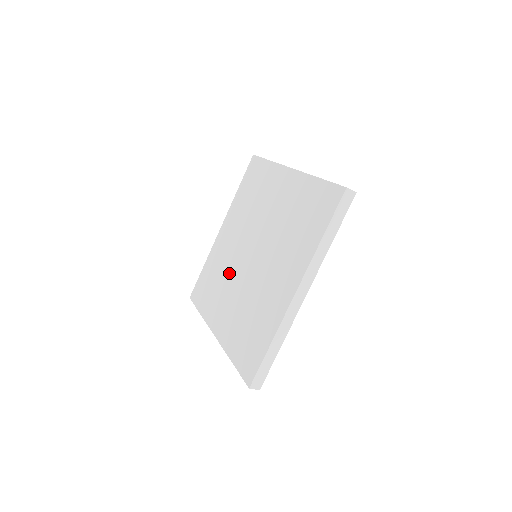
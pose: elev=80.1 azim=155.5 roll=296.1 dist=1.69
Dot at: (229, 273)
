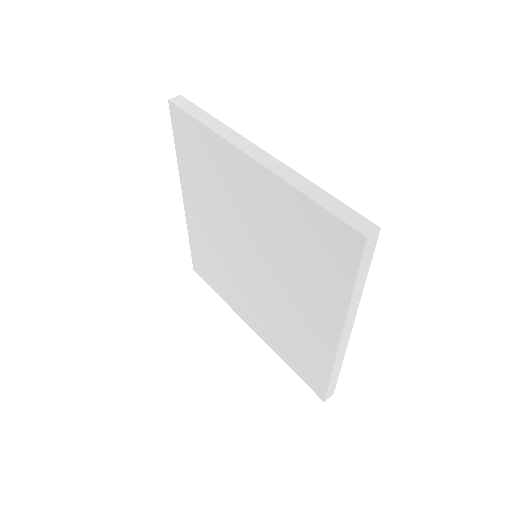
Dot at: (231, 268)
